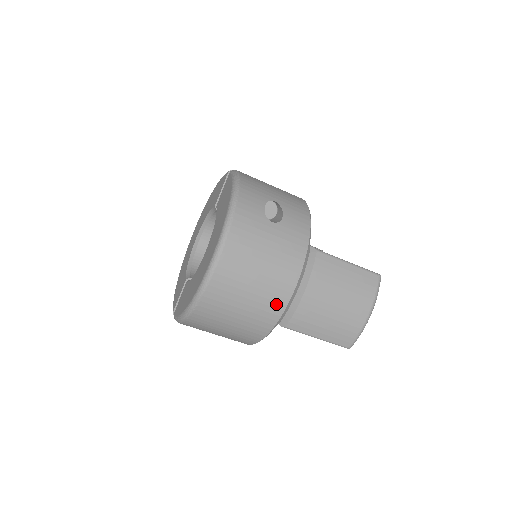
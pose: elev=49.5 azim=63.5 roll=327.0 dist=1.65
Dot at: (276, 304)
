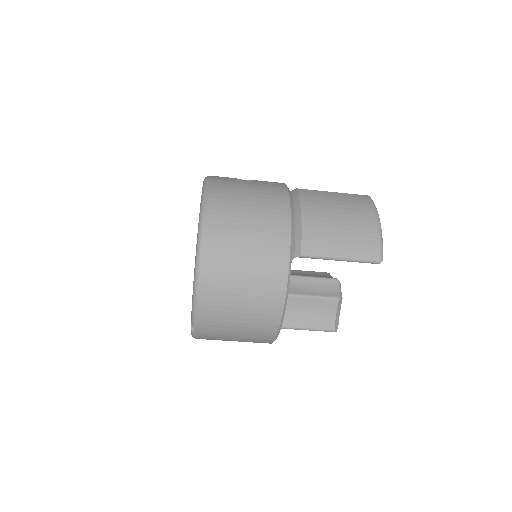
Dot at: (279, 230)
